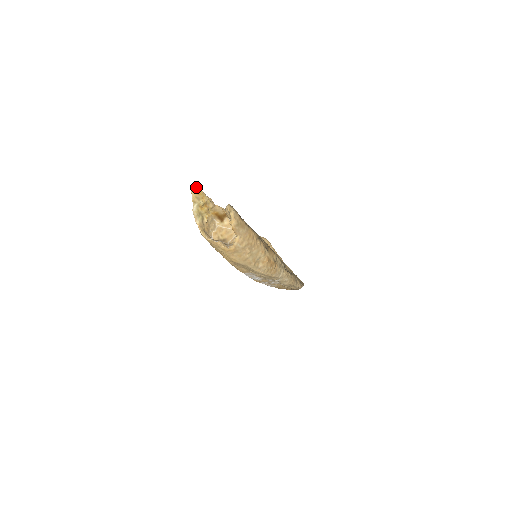
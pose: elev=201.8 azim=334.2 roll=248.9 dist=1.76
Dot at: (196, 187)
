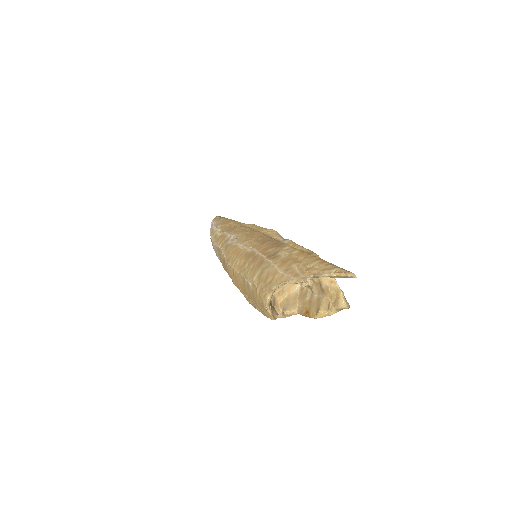
Dot at: (351, 277)
